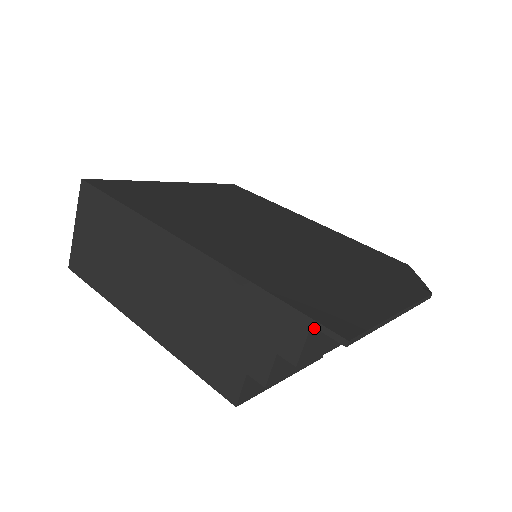
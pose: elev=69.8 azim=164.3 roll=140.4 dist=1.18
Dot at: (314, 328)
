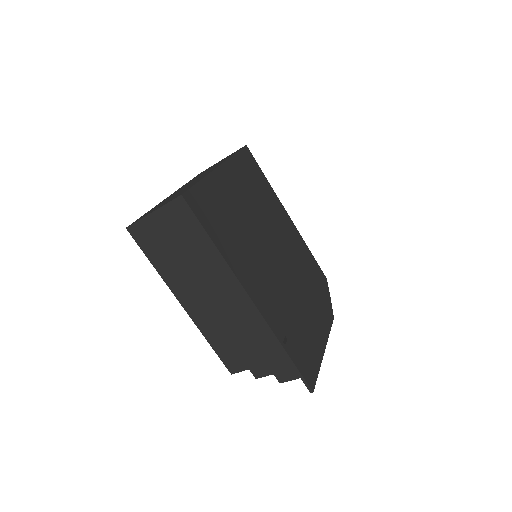
Dot at: occluded
